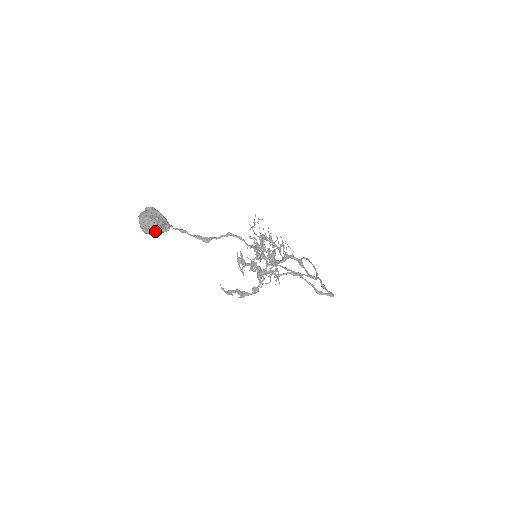
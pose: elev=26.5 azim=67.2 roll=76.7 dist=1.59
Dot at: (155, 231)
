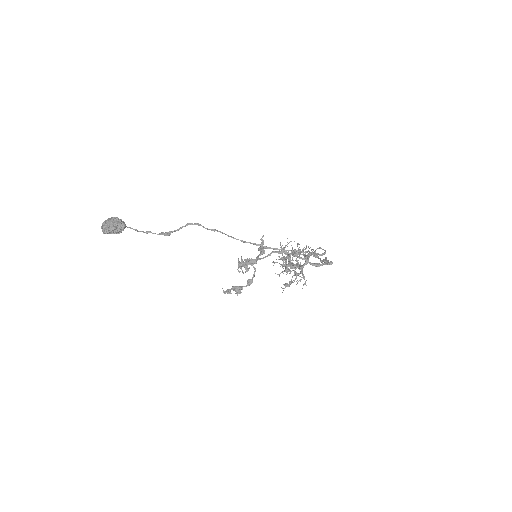
Dot at: (110, 229)
